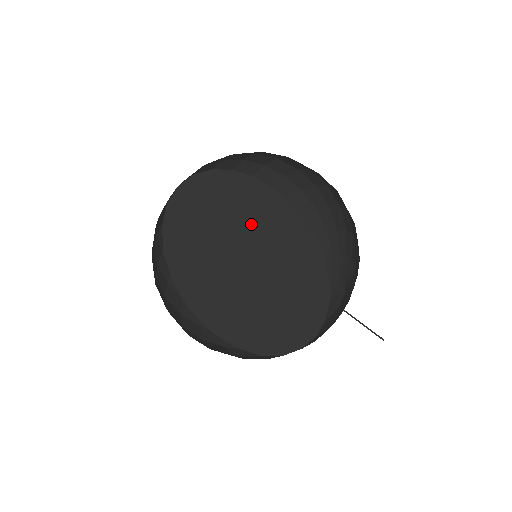
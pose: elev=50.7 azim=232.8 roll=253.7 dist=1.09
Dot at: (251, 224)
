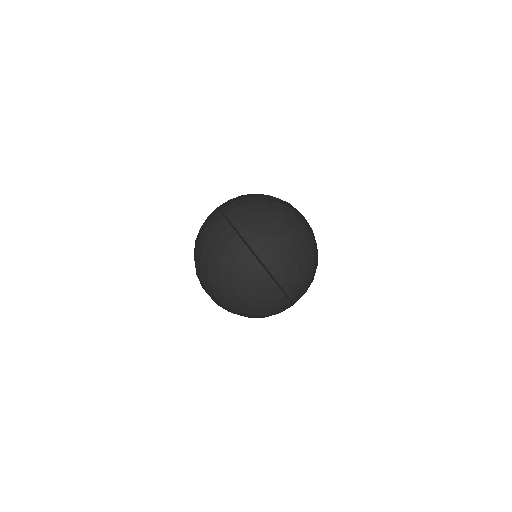
Dot at: occluded
